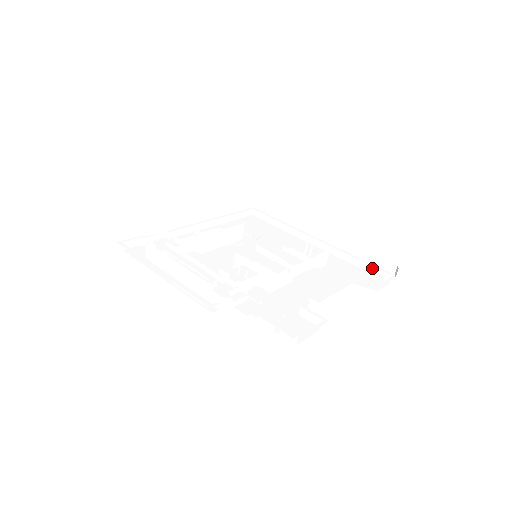
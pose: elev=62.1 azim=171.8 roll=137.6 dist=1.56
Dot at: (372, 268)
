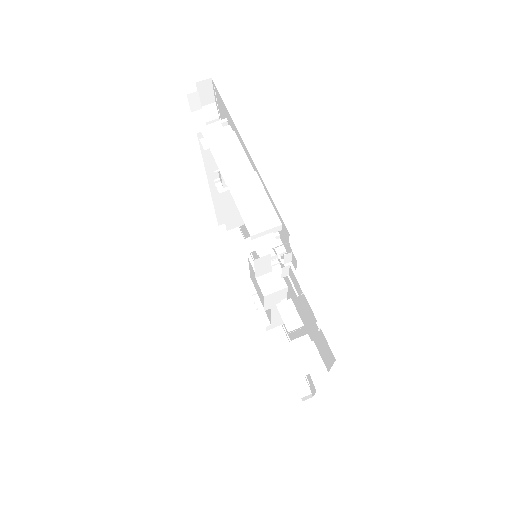
Dot at: (289, 374)
